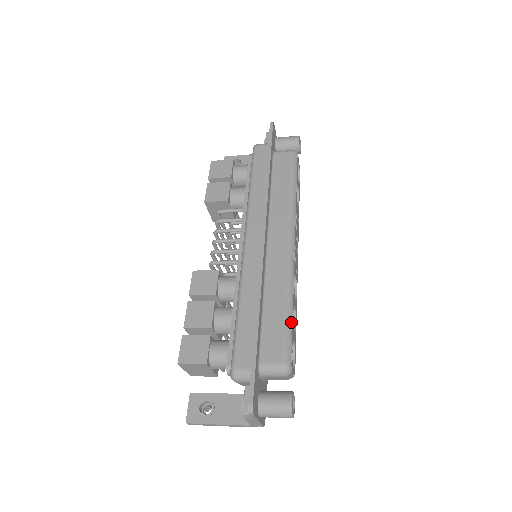
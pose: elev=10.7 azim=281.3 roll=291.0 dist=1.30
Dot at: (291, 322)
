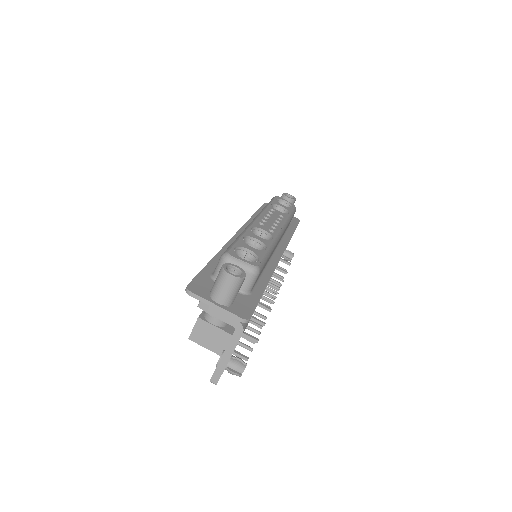
Dot at: (237, 240)
